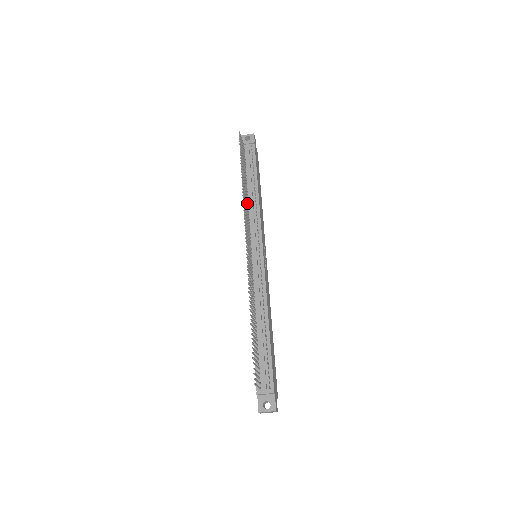
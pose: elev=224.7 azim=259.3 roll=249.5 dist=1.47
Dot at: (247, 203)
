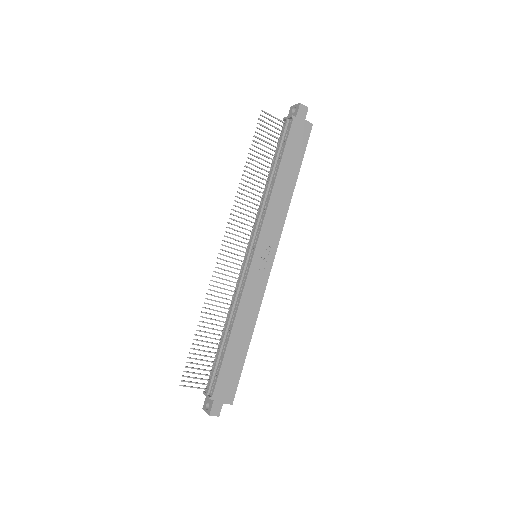
Dot at: (258, 196)
